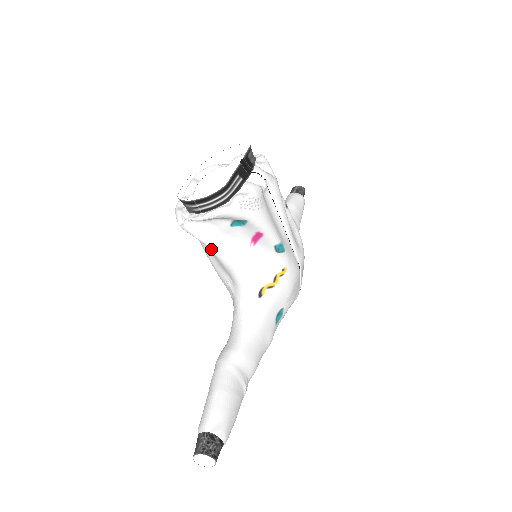
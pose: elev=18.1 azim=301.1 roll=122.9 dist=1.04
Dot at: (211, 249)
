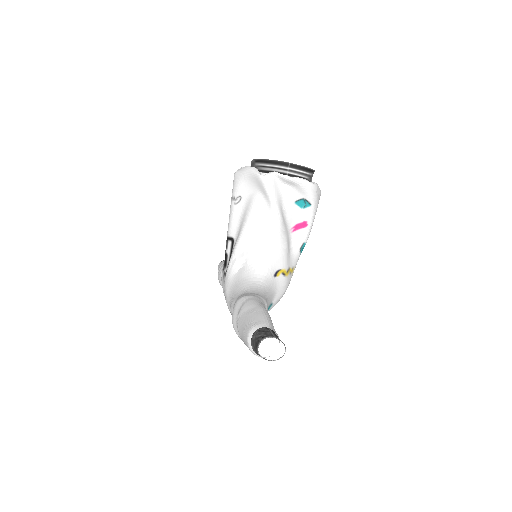
Dot at: (273, 208)
